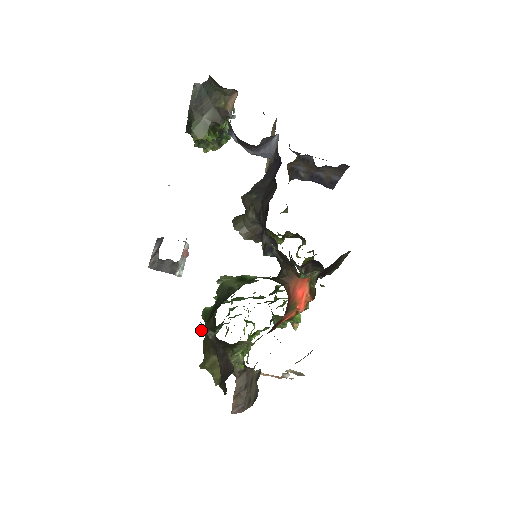
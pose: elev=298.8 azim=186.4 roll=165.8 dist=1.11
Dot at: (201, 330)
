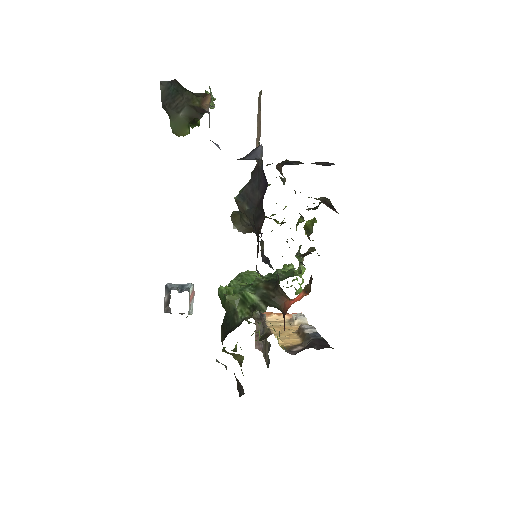
Dot at: (216, 361)
